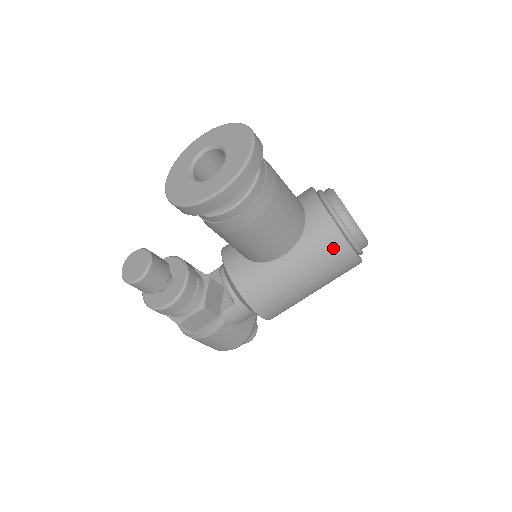
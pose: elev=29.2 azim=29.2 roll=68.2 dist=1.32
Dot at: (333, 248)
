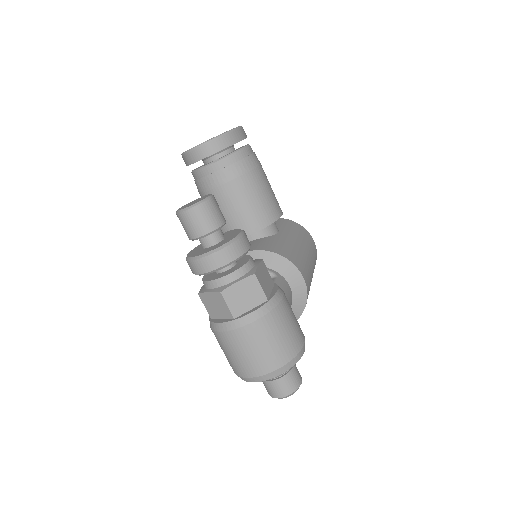
Dot at: (299, 229)
